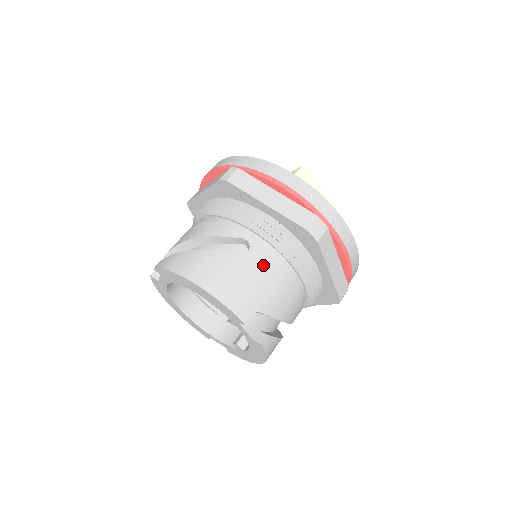
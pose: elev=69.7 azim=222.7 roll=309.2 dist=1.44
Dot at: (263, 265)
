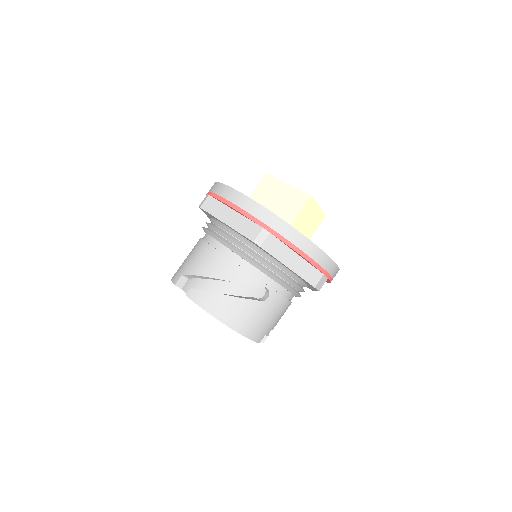
Dot at: (276, 305)
